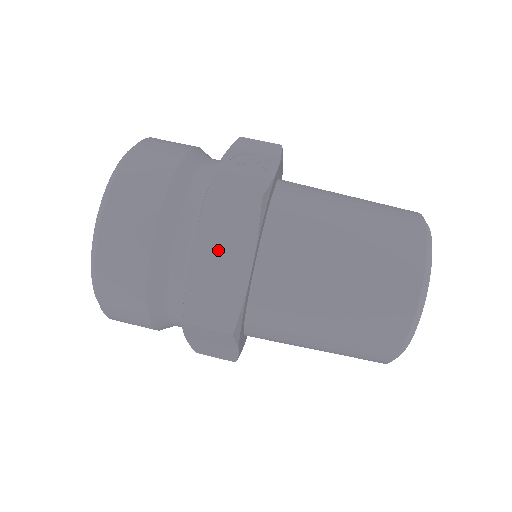
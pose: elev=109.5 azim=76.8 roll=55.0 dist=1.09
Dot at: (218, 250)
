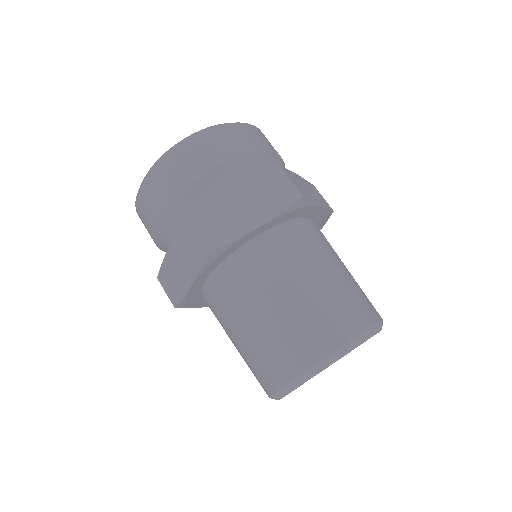
Dot at: (250, 201)
